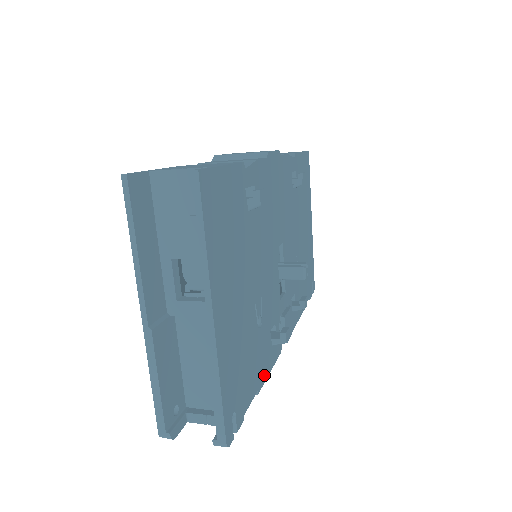
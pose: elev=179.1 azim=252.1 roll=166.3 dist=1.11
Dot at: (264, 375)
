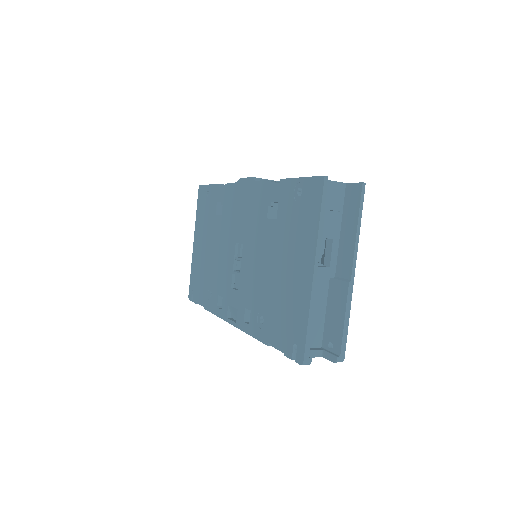
Dot at: occluded
